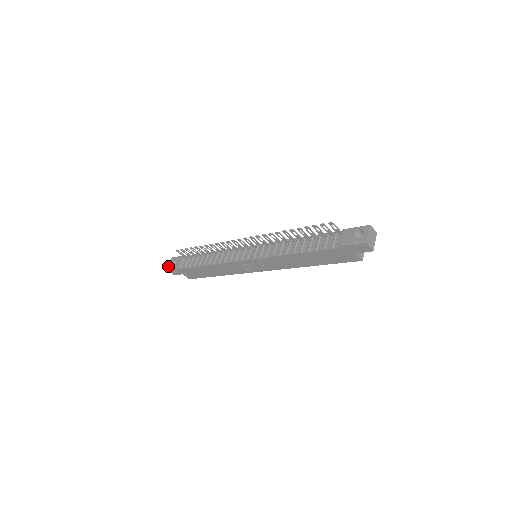
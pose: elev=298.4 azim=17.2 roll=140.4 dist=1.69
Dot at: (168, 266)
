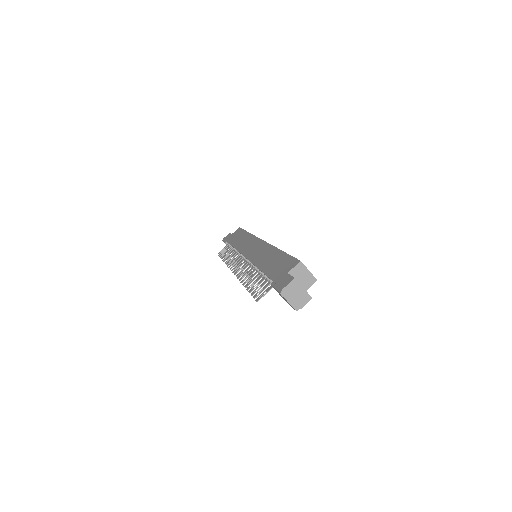
Dot at: occluded
